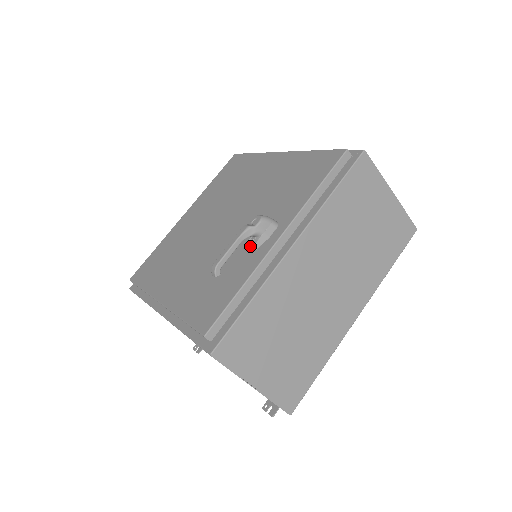
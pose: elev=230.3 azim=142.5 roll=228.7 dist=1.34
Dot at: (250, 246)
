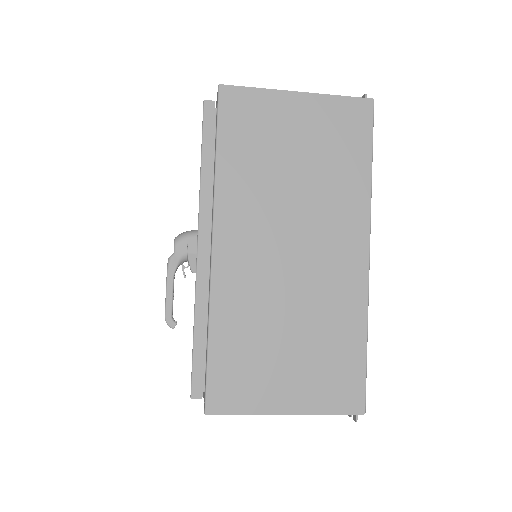
Dot at: (192, 272)
